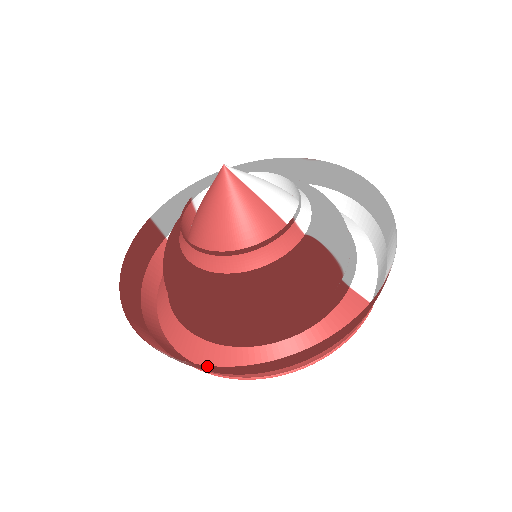
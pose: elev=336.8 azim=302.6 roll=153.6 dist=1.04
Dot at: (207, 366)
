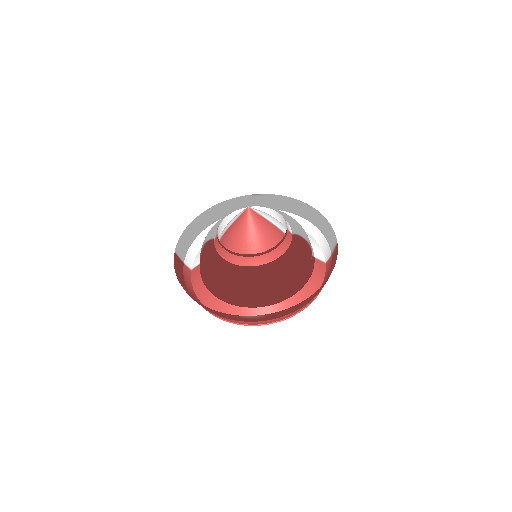
Dot at: (277, 312)
